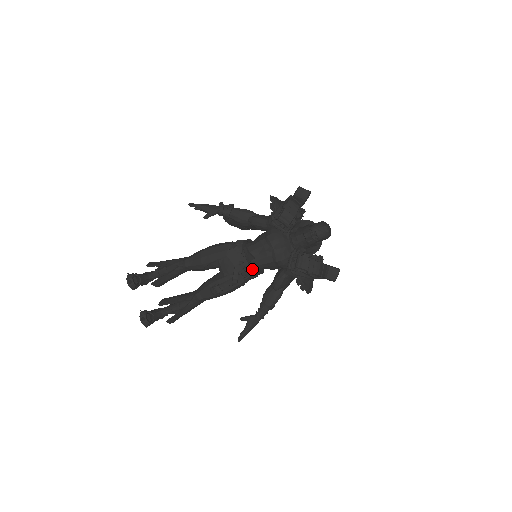
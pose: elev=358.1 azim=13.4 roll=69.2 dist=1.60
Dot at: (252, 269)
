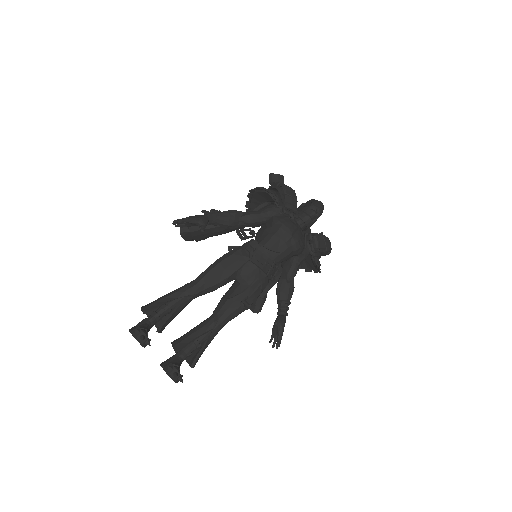
Dot at: (276, 266)
